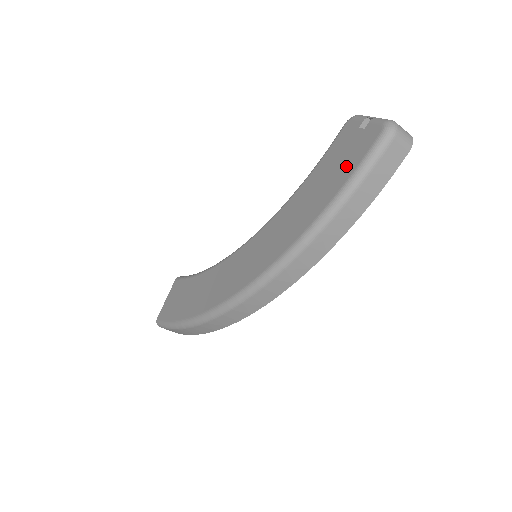
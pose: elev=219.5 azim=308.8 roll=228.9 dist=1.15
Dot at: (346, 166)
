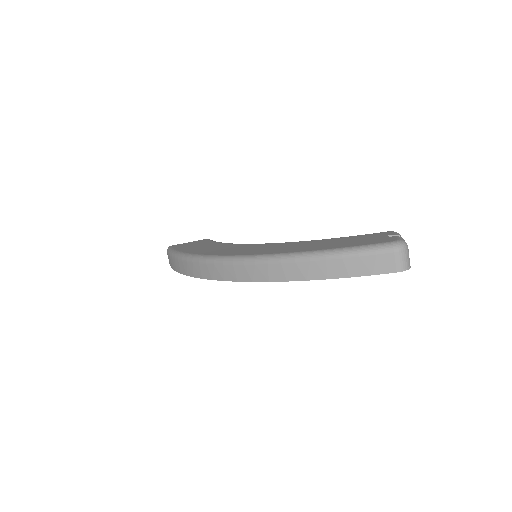
Dot at: (354, 243)
